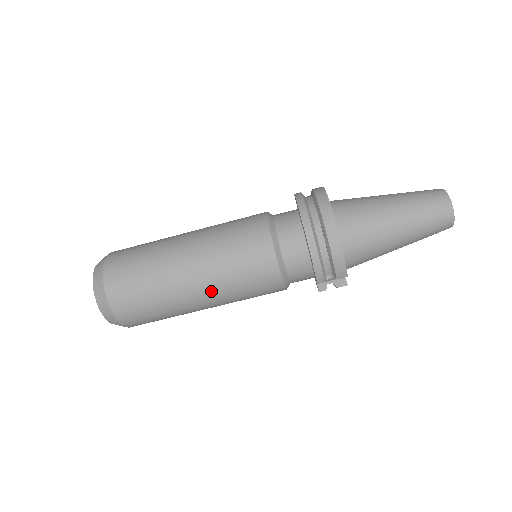
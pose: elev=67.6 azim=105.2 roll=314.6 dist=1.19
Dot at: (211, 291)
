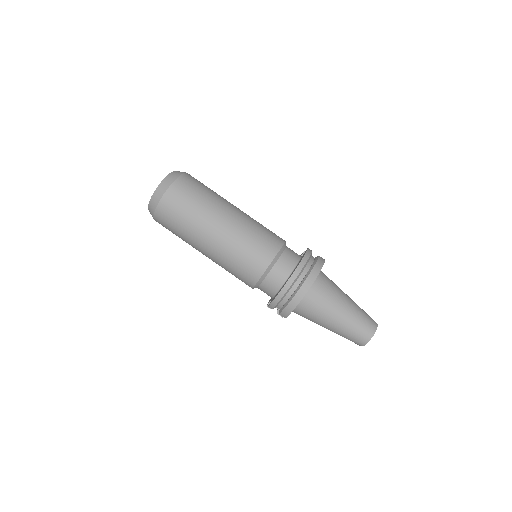
Dot at: (214, 255)
